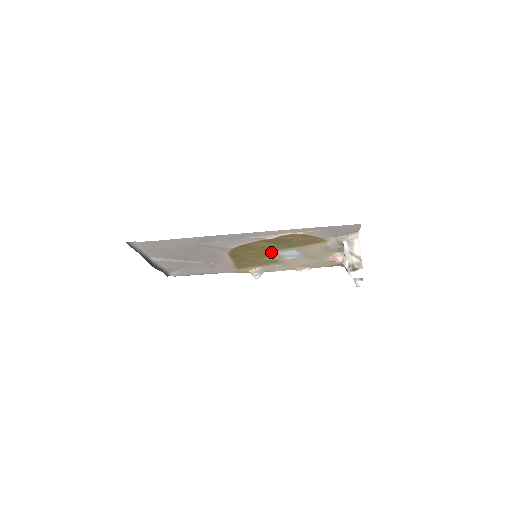
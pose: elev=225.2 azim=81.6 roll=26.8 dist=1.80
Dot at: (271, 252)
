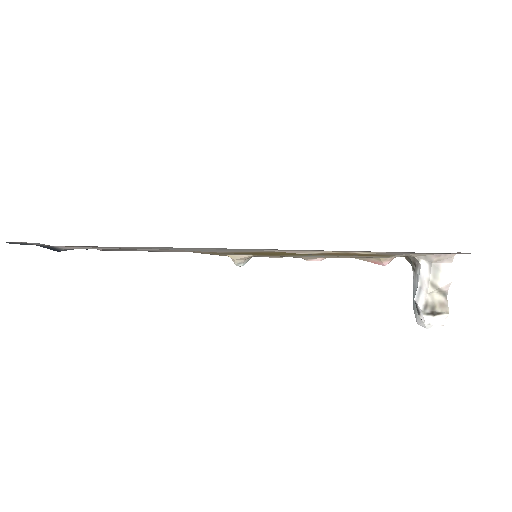
Dot at: (285, 255)
